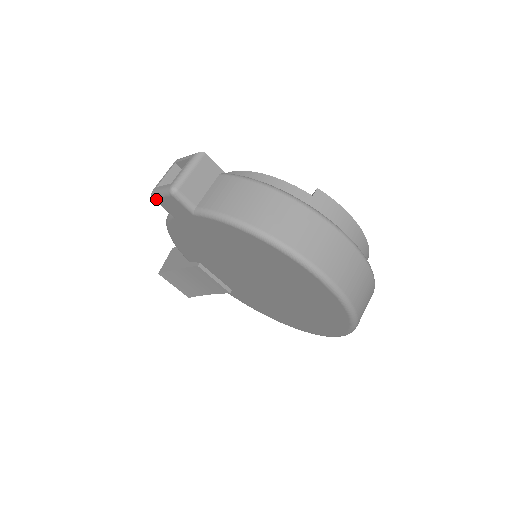
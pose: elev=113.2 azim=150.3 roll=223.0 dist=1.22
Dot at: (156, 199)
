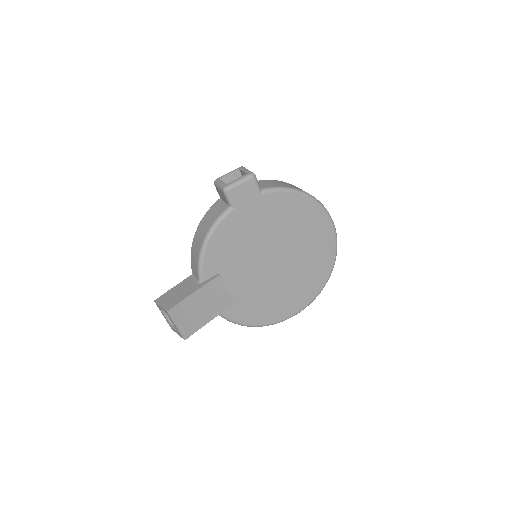
Dot at: (231, 190)
